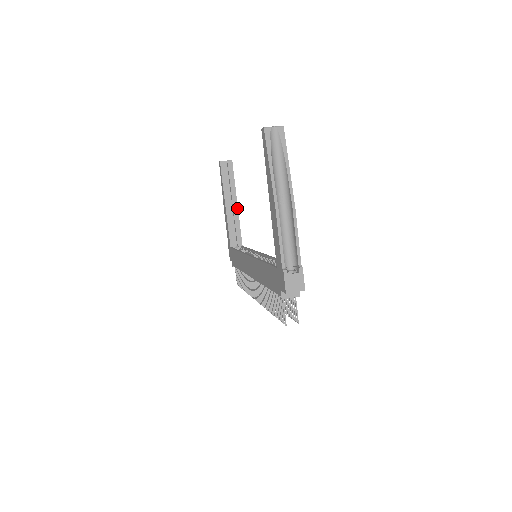
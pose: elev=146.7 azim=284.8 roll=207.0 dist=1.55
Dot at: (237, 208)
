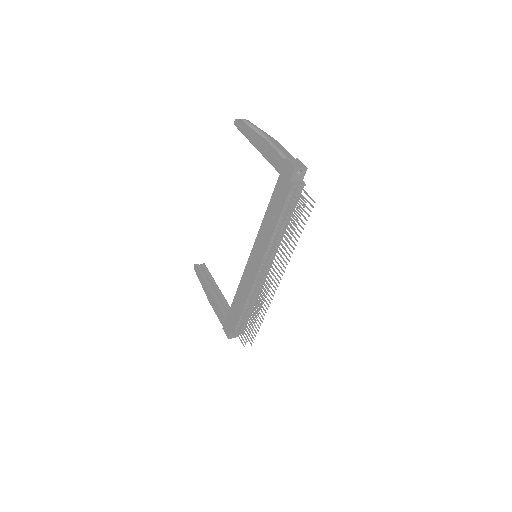
Dot at: (220, 292)
